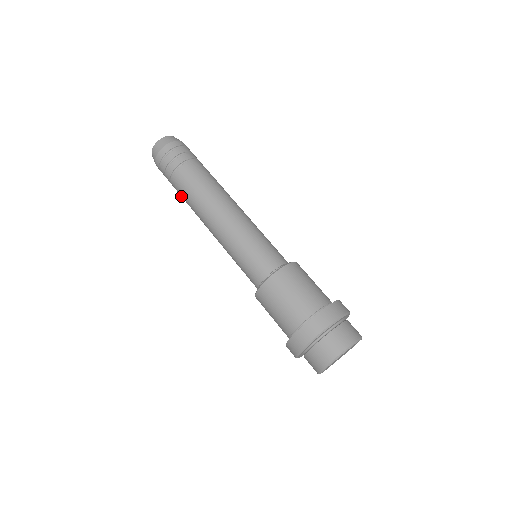
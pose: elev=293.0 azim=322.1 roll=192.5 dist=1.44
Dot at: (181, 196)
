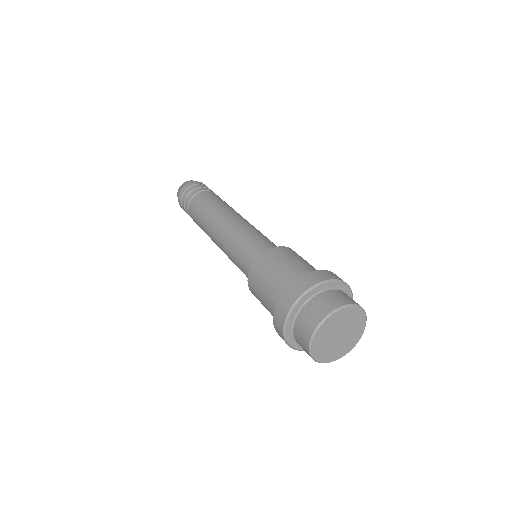
Dot at: occluded
